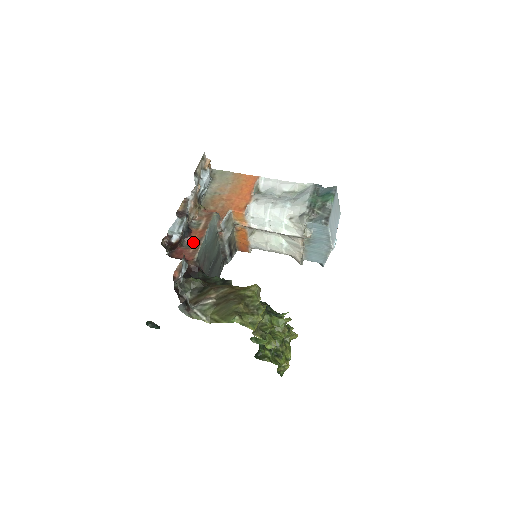
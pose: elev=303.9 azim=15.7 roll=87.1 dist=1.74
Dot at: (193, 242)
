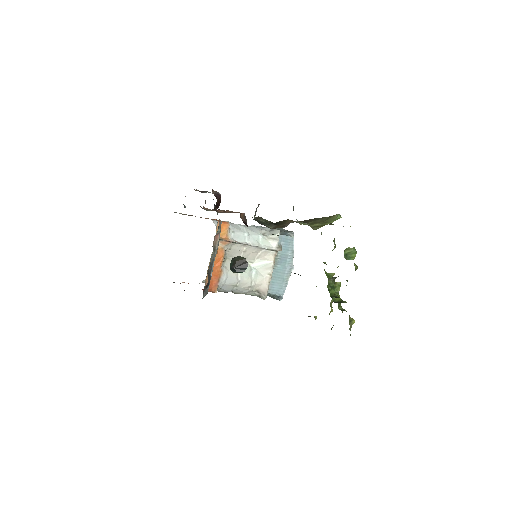
Dot at: (224, 212)
